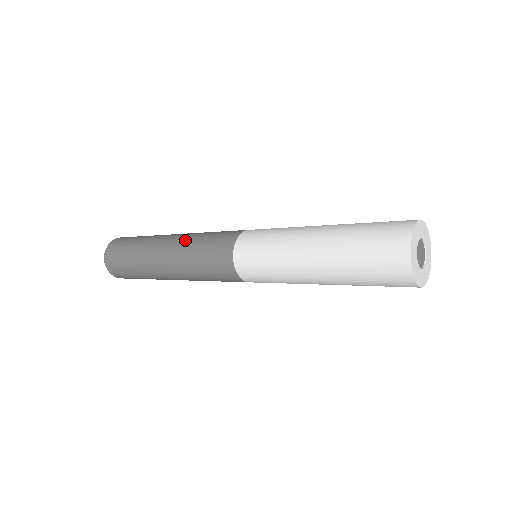
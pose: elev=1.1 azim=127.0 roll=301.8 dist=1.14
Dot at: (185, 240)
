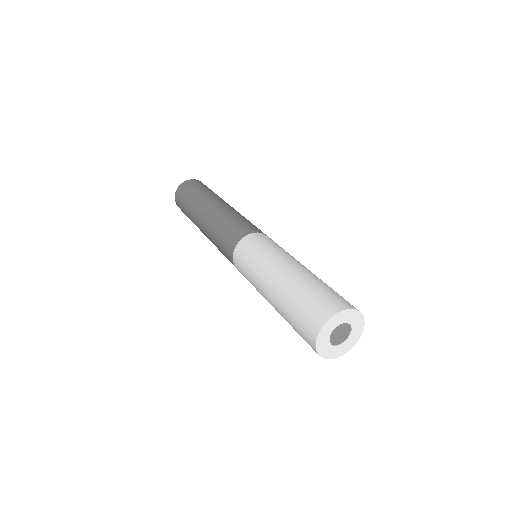
Dot at: (224, 212)
